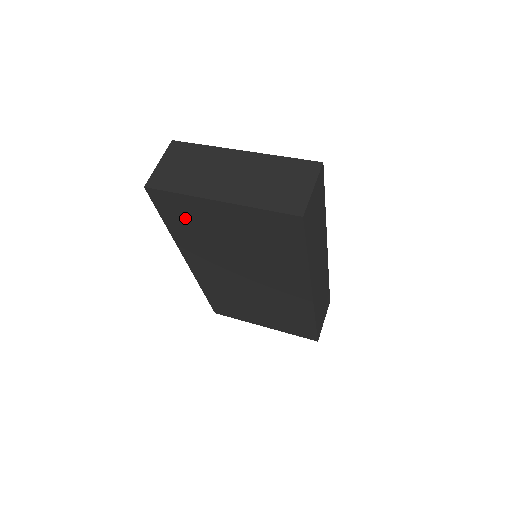
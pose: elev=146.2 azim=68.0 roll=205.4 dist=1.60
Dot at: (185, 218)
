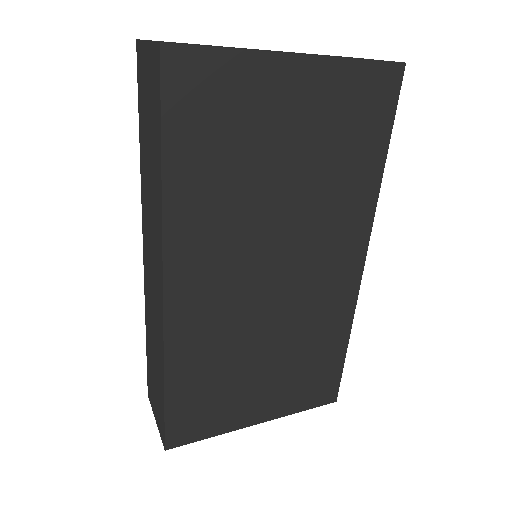
Dot at: (216, 125)
